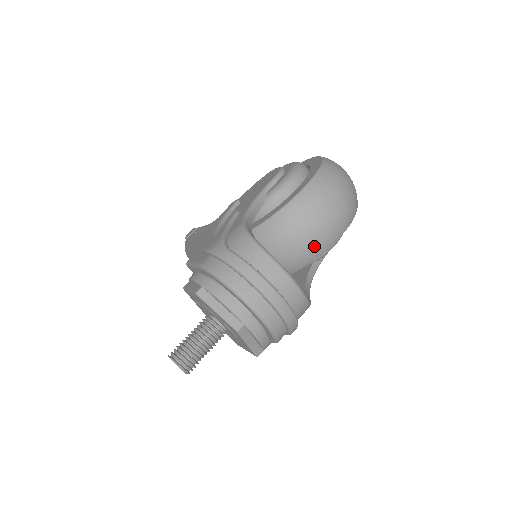
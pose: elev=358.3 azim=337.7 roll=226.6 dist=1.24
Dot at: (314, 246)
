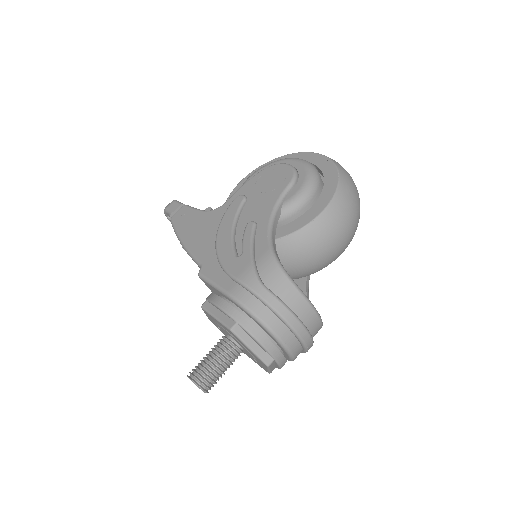
Dot at: (323, 263)
